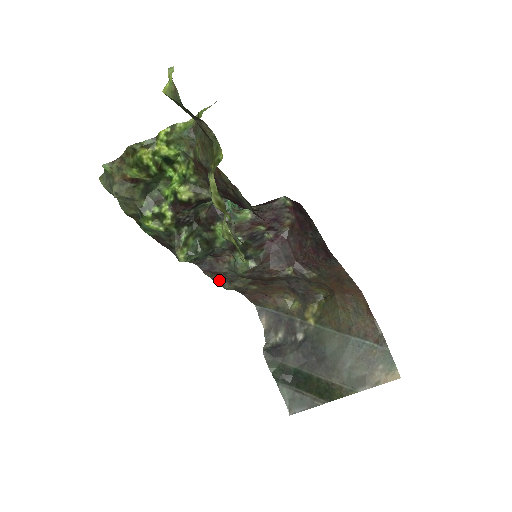
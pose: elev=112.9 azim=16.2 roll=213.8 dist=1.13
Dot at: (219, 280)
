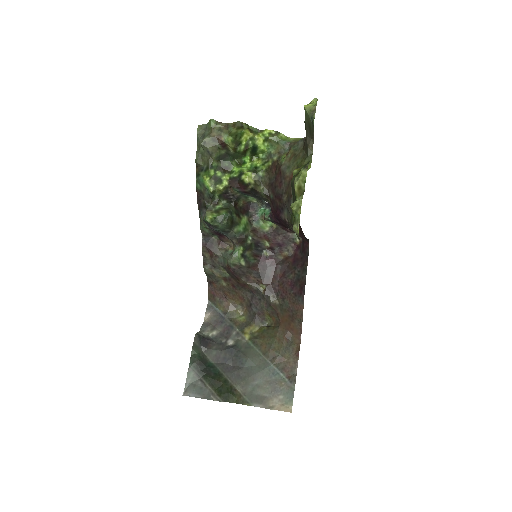
Dot at: (207, 259)
